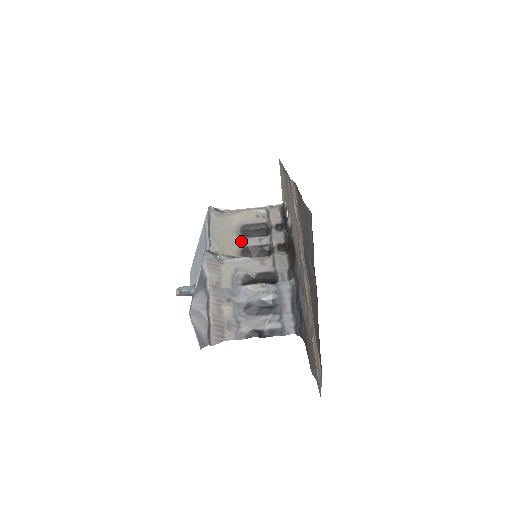
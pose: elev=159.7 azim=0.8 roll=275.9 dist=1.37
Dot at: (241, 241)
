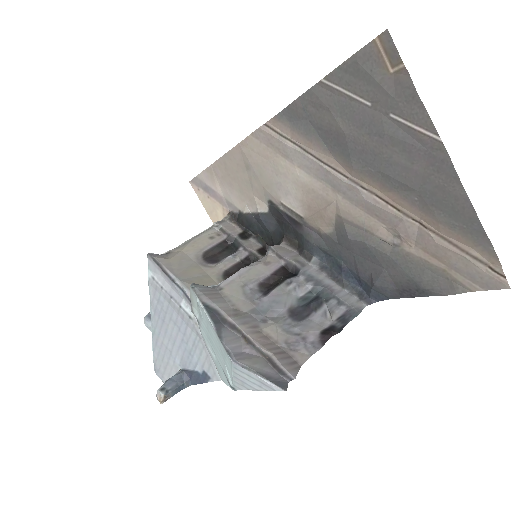
Dot at: (214, 269)
